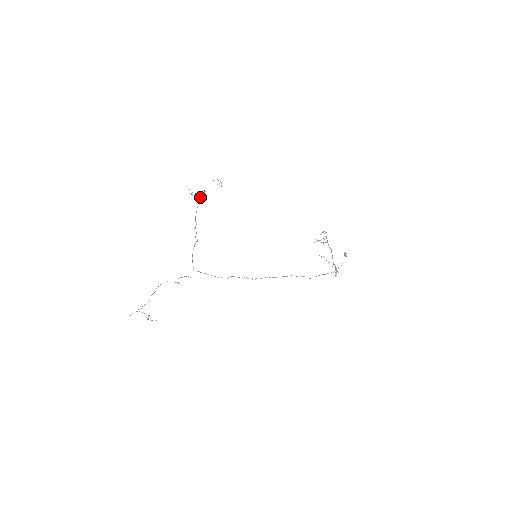
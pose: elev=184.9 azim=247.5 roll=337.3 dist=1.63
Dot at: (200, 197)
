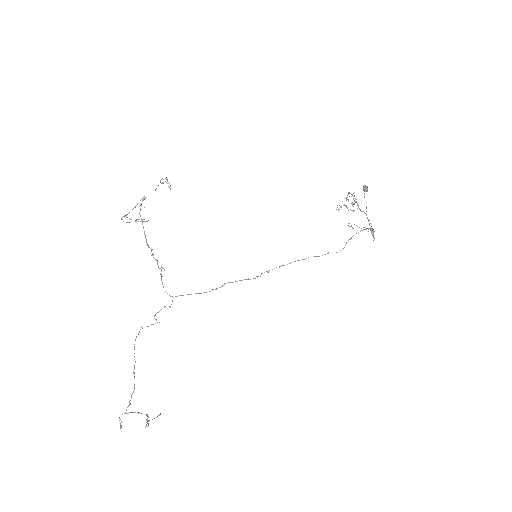
Dot at: (144, 221)
